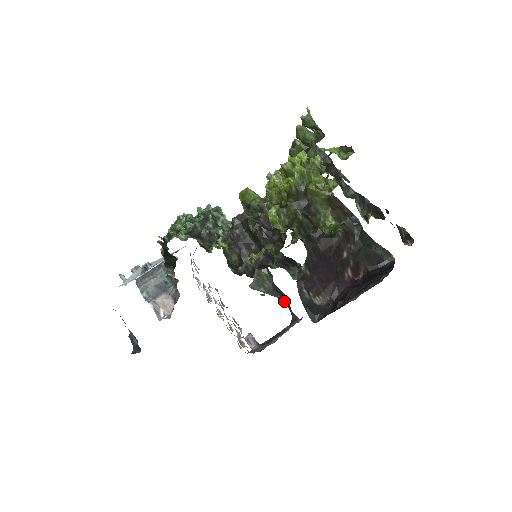
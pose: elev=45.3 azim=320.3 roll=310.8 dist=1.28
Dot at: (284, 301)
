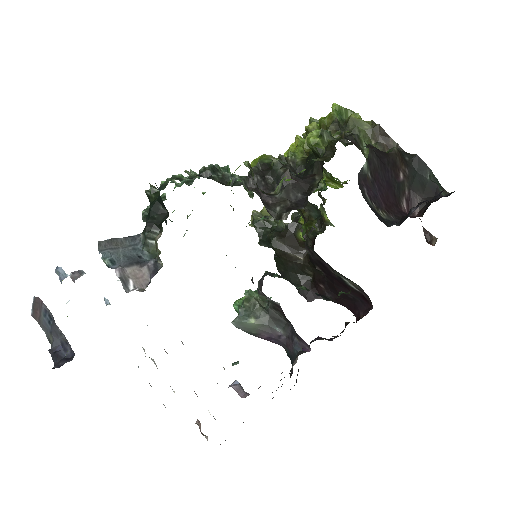
Dot at: (283, 334)
